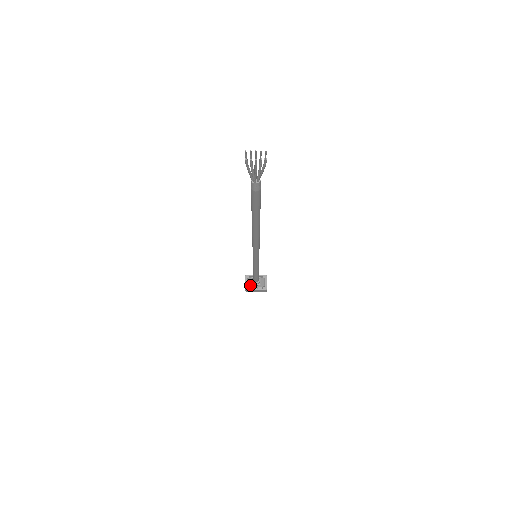
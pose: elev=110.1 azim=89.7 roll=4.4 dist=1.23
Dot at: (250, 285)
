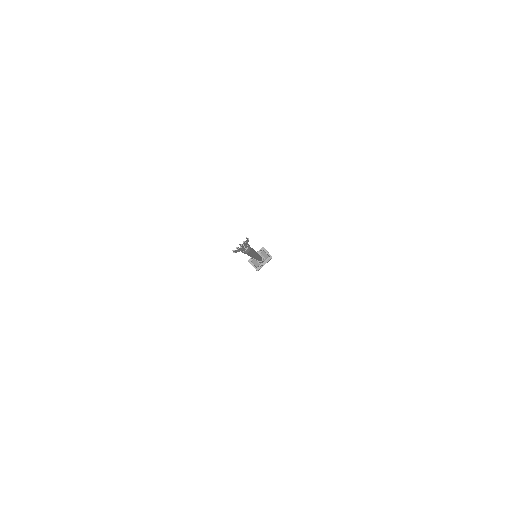
Dot at: (258, 265)
